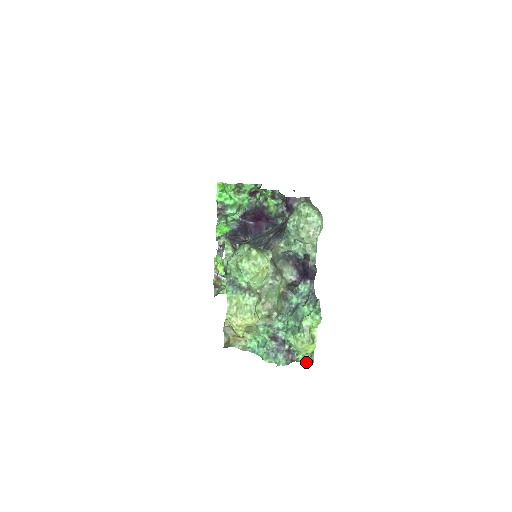
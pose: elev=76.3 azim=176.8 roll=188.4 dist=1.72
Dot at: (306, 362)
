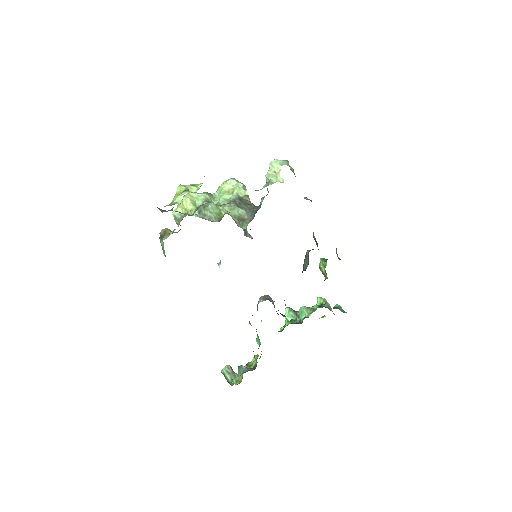
Dot at: occluded
